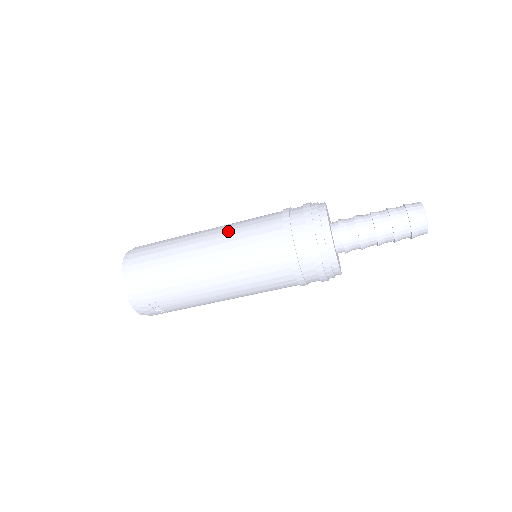
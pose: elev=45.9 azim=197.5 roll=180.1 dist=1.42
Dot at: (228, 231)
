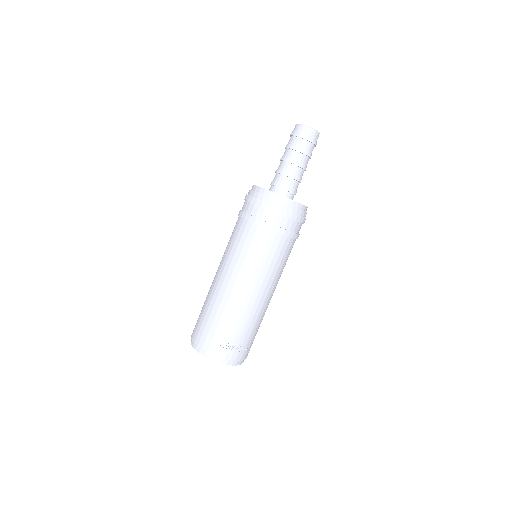
Dot at: (222, 257)
